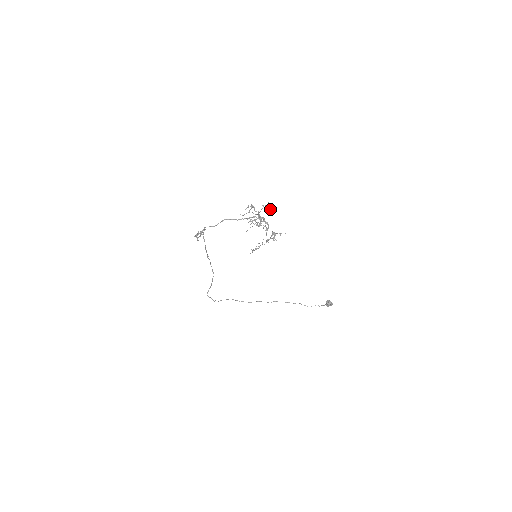
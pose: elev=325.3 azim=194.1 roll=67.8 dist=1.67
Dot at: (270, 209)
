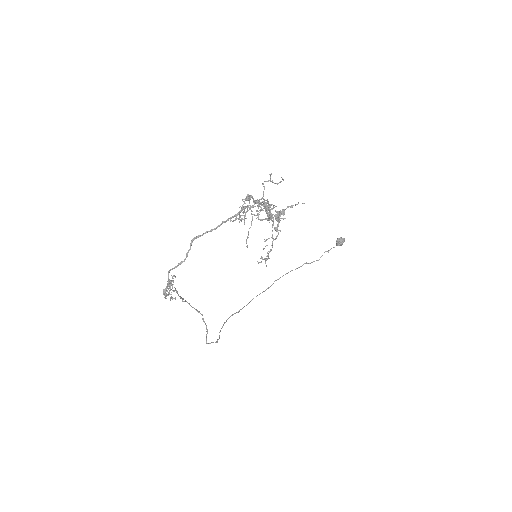
Dot at: (277, 183)
